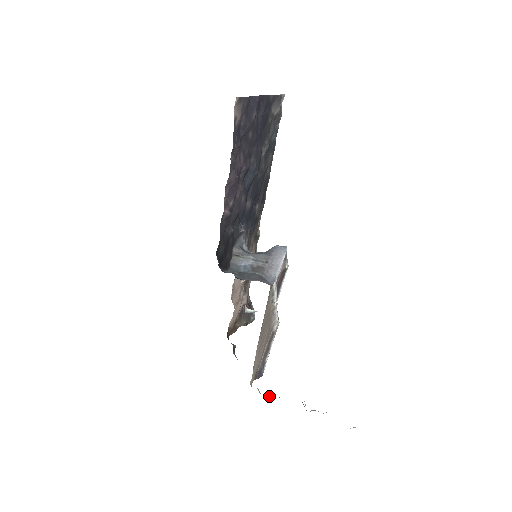
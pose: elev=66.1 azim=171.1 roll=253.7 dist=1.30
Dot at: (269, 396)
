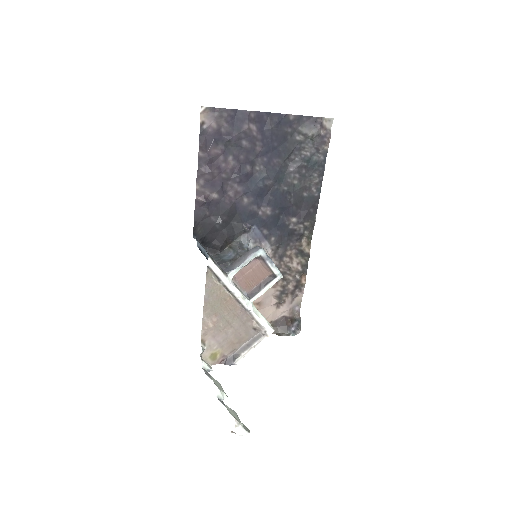
Dot at: (206, 373)
